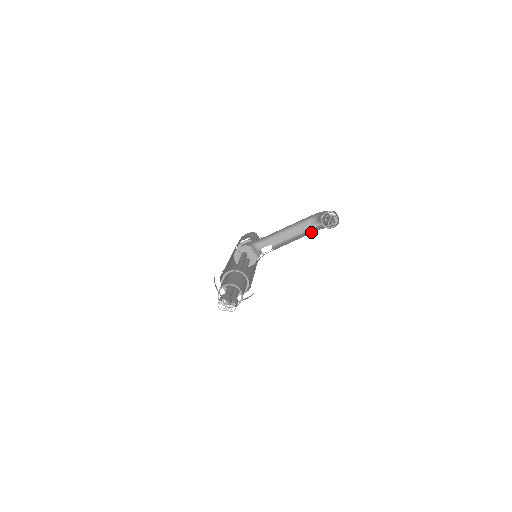
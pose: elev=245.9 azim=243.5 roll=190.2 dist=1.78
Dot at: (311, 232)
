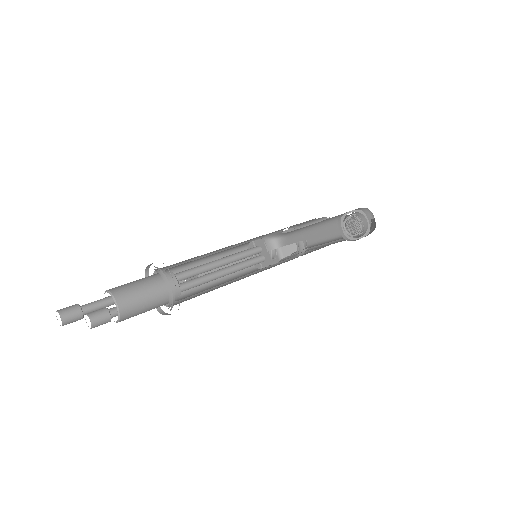
Dot at: occluded
